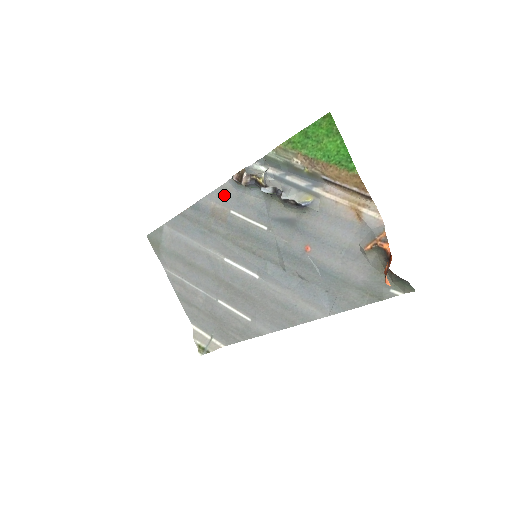
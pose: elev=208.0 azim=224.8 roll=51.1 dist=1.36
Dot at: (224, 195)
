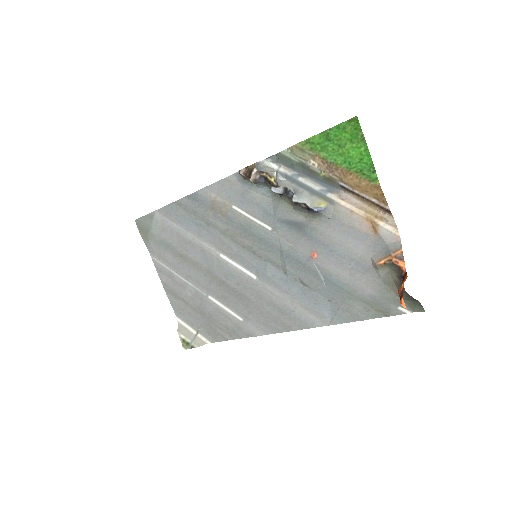
Dot at: (227, 188)
